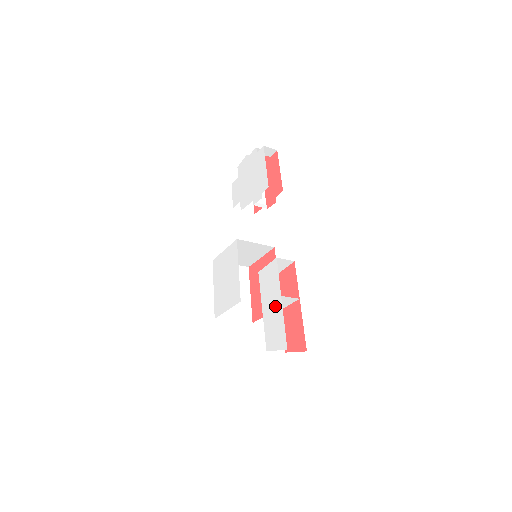
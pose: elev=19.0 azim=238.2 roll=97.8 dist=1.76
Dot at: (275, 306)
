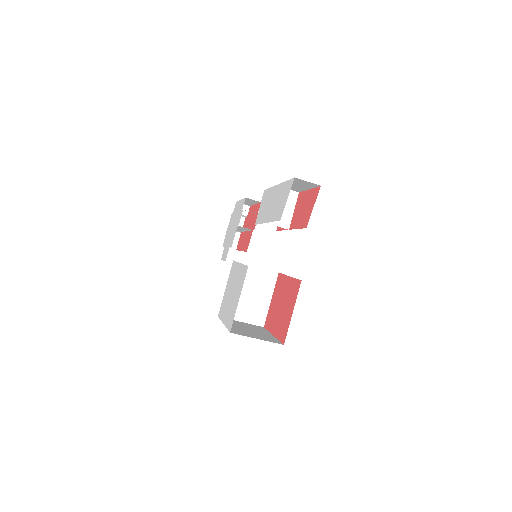
Dot at: (274, 197)
